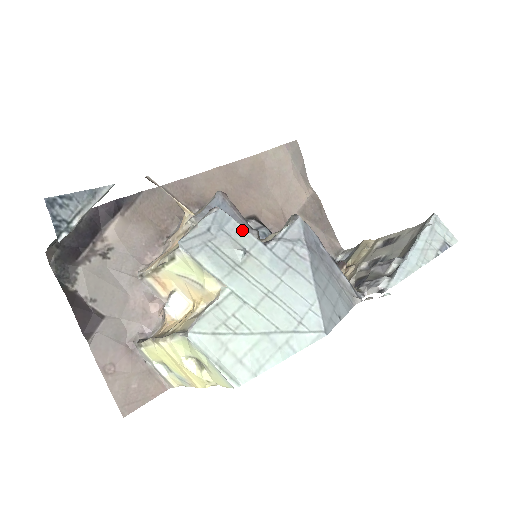
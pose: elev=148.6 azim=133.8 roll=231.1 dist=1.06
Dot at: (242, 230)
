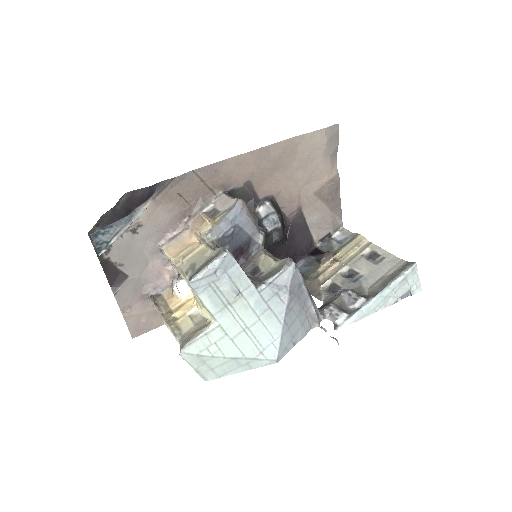
Dot at: (242, 274)
